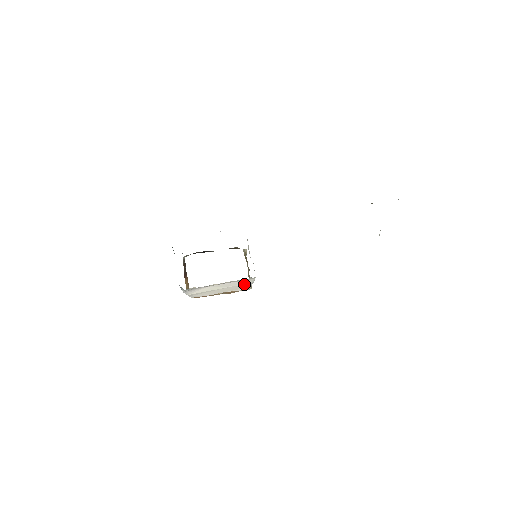
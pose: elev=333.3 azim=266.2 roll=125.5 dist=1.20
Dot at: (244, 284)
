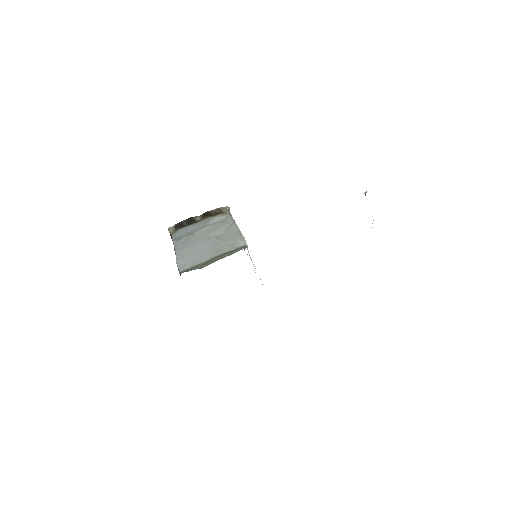
Dot at: occluded
